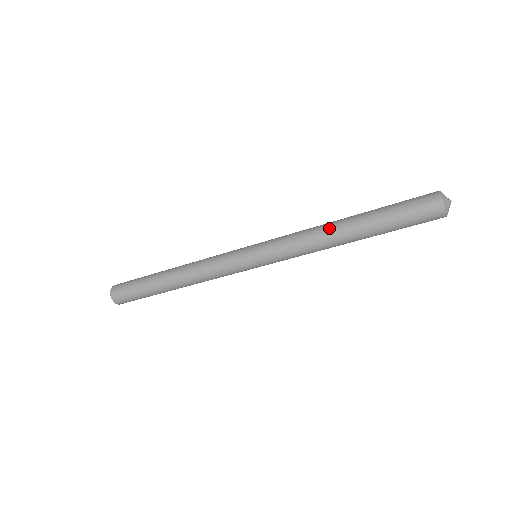
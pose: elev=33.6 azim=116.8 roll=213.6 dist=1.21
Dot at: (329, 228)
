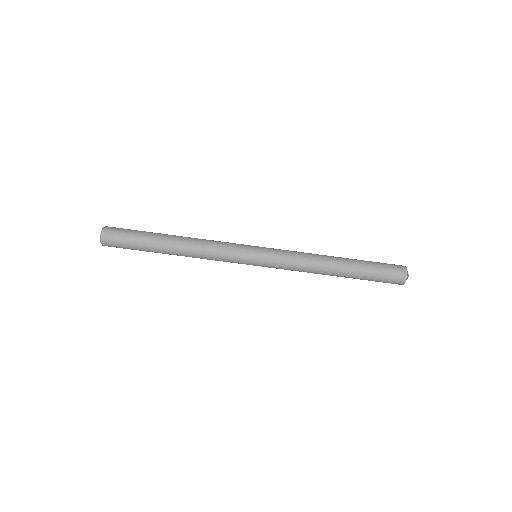
Dot at: (325, 255)
